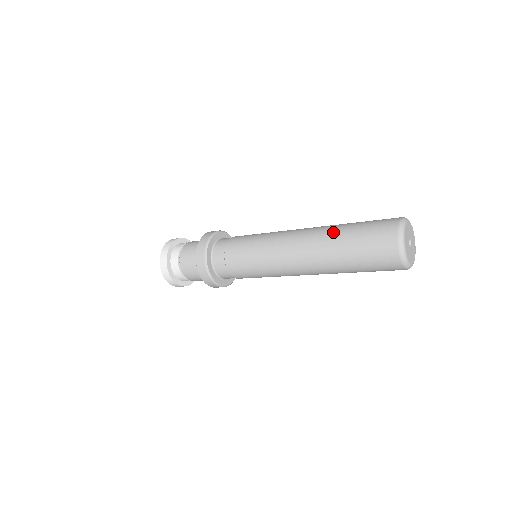
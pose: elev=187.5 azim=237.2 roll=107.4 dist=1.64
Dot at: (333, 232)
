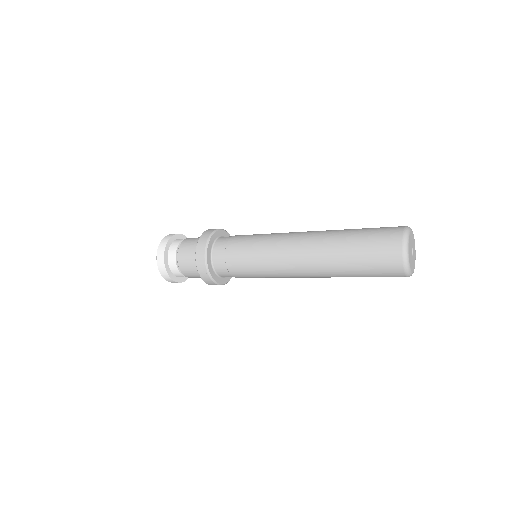
Dot at: (336, 261)
